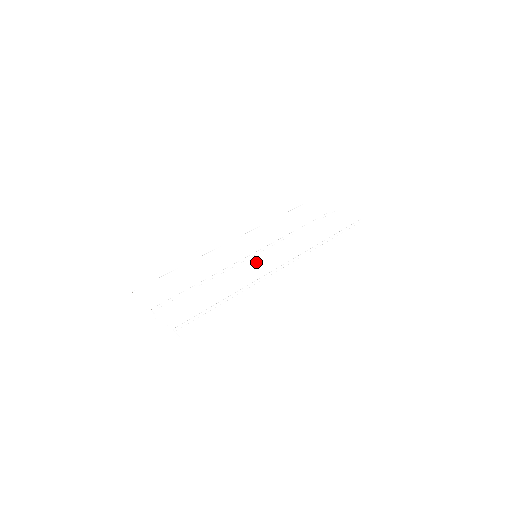
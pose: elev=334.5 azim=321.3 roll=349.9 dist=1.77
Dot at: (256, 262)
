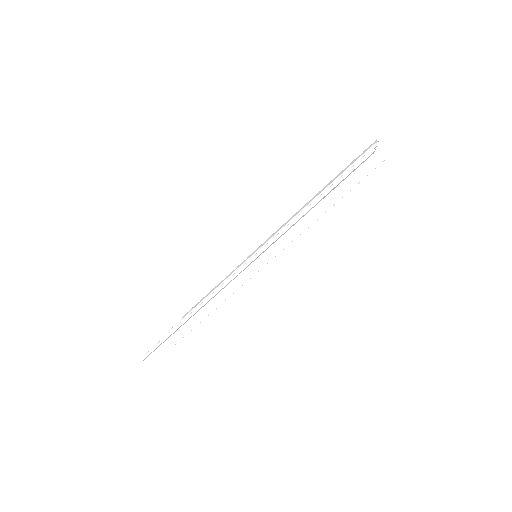
Dot at: (261, 263)
